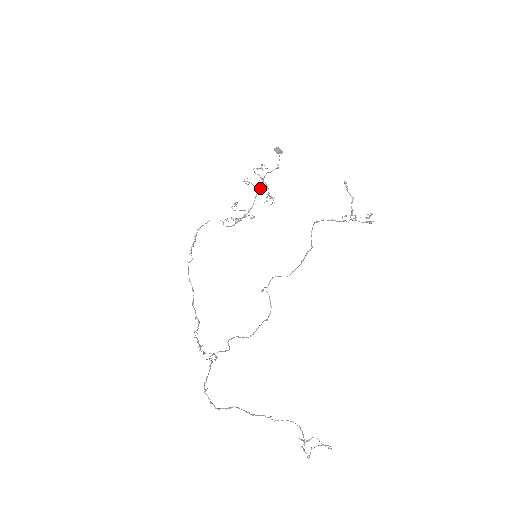
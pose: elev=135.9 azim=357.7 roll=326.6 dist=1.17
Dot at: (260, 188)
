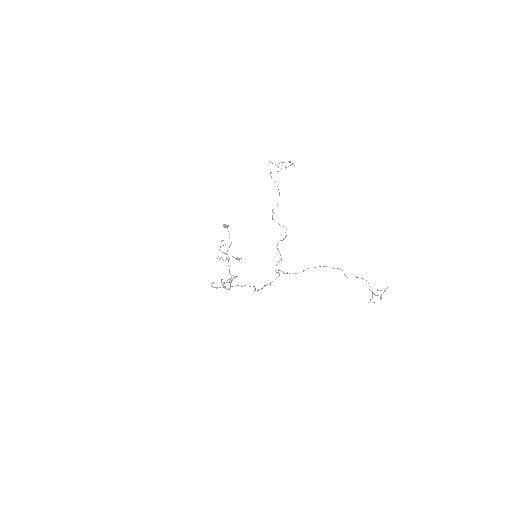
Dot at: occluded
